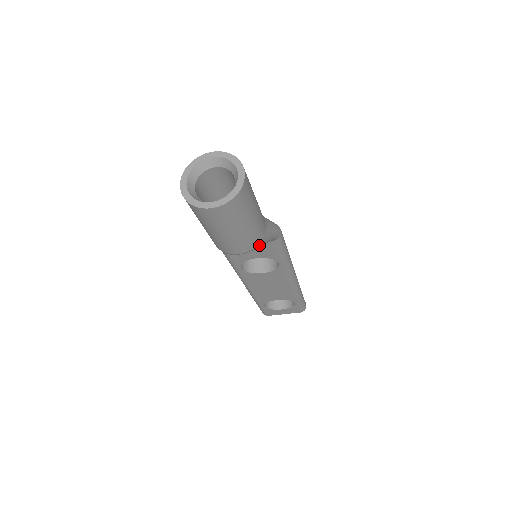
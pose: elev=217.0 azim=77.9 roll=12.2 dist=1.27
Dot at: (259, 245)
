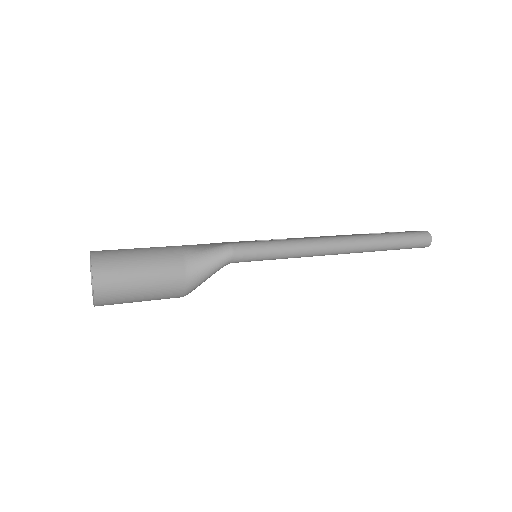
Dot at: (190, 289)
